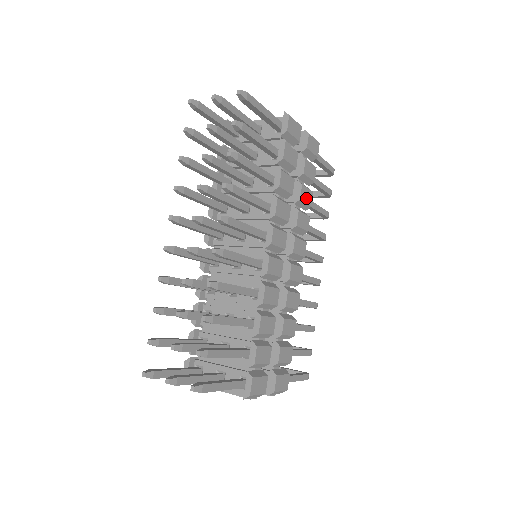
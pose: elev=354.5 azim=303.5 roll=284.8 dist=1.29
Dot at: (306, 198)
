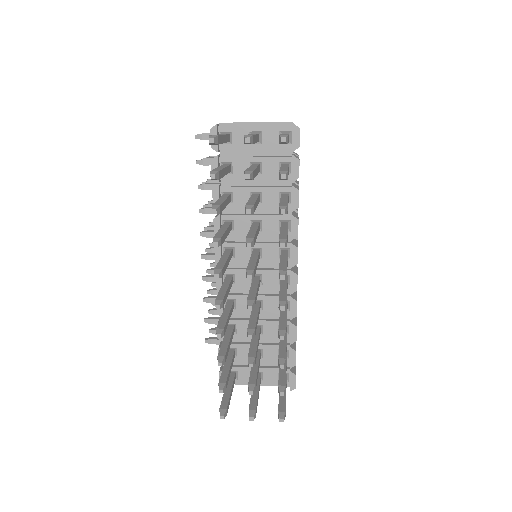
Dot at: occluded
